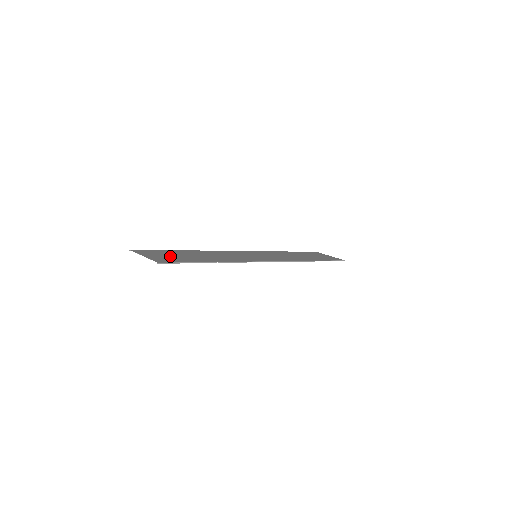
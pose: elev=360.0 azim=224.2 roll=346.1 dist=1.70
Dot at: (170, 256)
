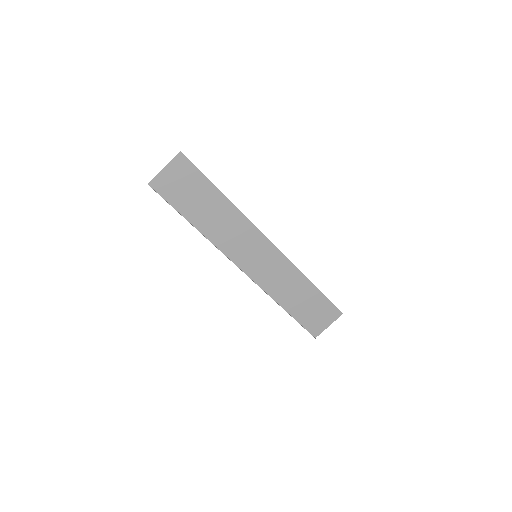
Dot at: (184, 185)
